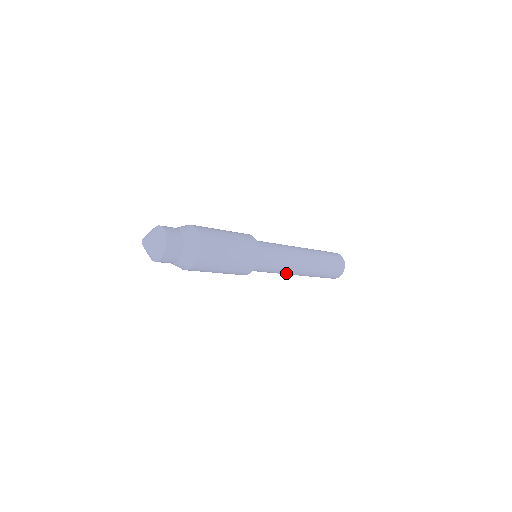
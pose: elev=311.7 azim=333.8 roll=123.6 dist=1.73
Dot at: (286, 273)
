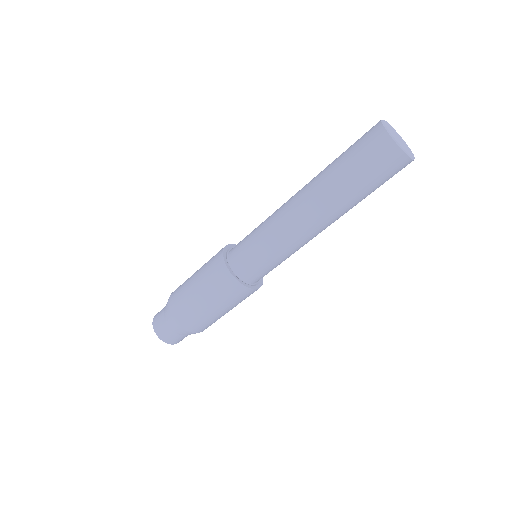
Dot at: occluded
